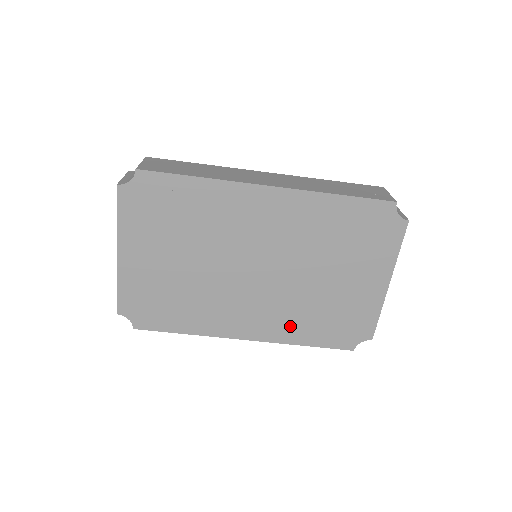
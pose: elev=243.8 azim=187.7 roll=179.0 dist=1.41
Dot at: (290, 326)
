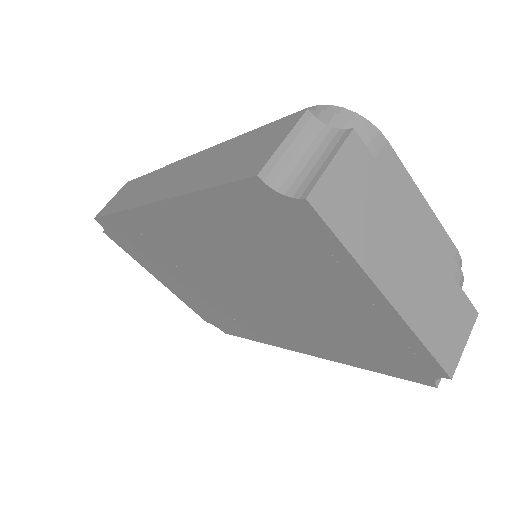
Dot at: (326, 345)
